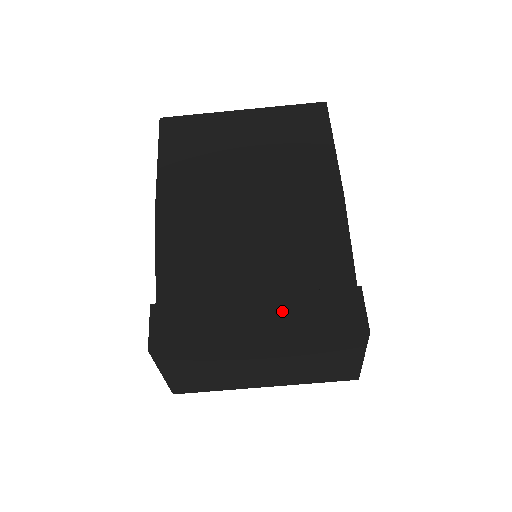
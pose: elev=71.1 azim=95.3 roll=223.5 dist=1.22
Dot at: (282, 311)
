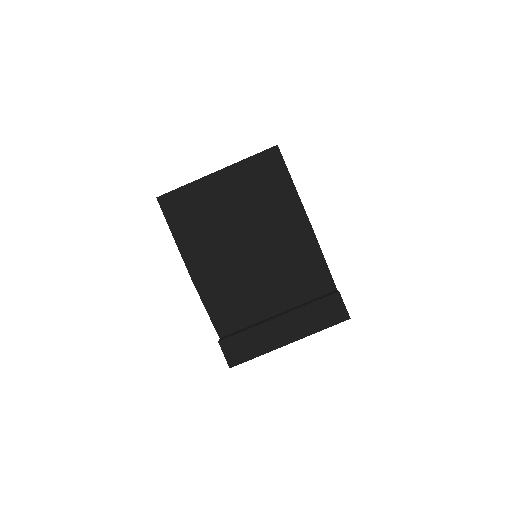
Dot at: (297, 322)
